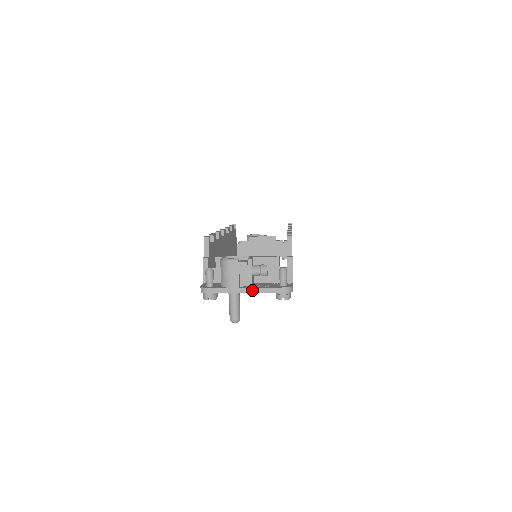
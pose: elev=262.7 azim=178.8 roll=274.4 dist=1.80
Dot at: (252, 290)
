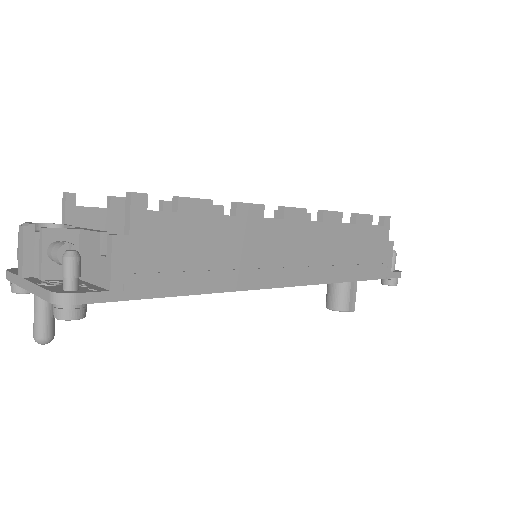
Dot at: (29, 286)
